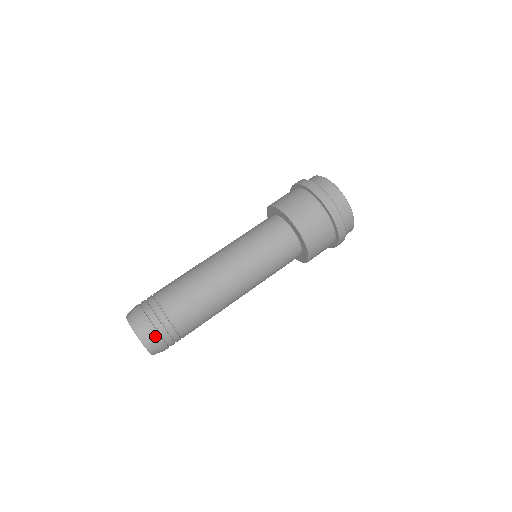
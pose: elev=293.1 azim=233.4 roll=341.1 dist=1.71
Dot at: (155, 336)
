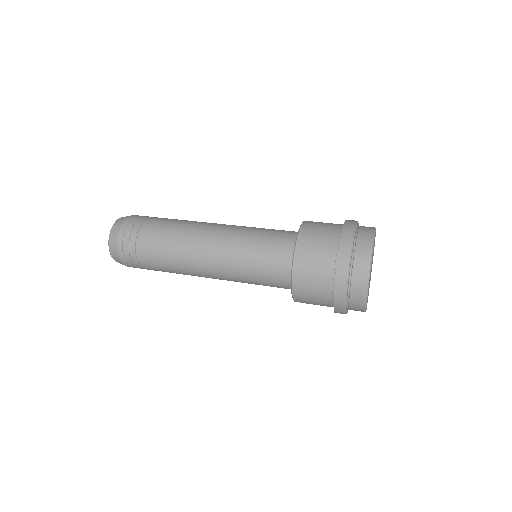
Dot at: (123, 225)
